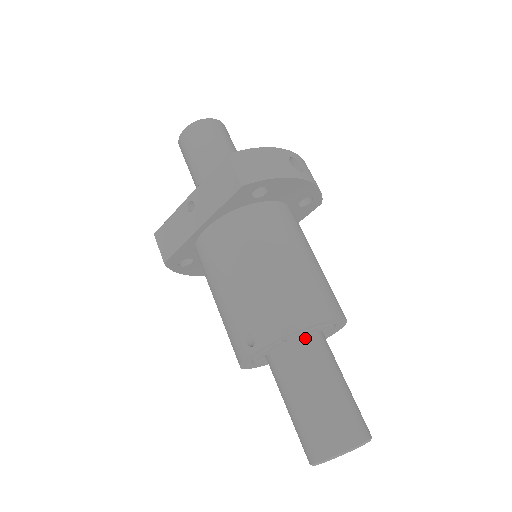
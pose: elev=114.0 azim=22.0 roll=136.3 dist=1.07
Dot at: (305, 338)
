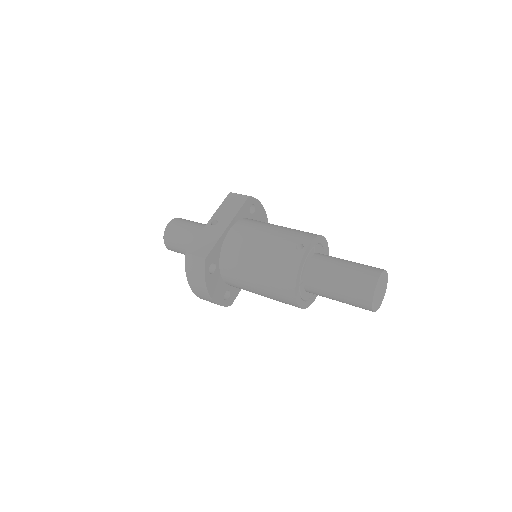
Dot at: occluded
